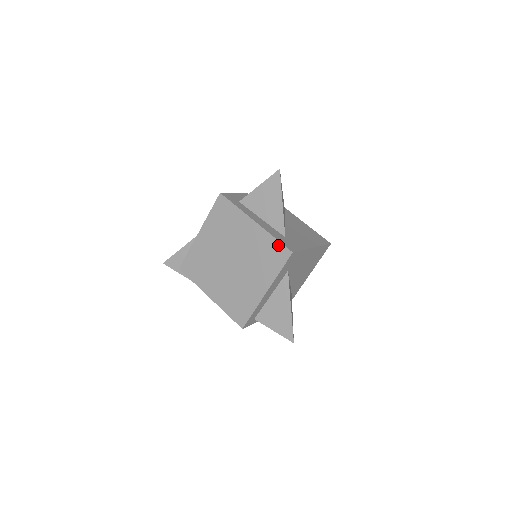
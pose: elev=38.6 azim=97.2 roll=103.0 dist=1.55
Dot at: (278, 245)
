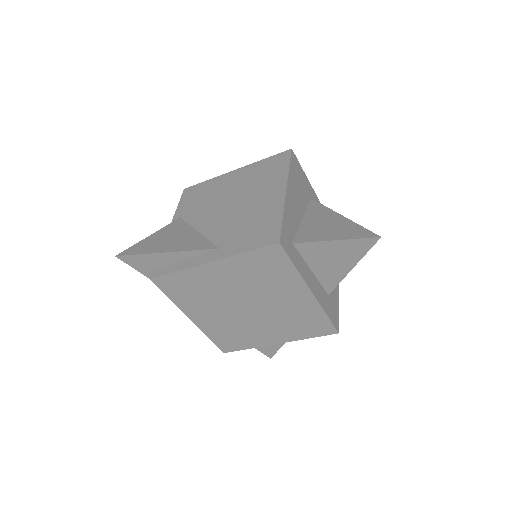
Dot at: (326, 322)
